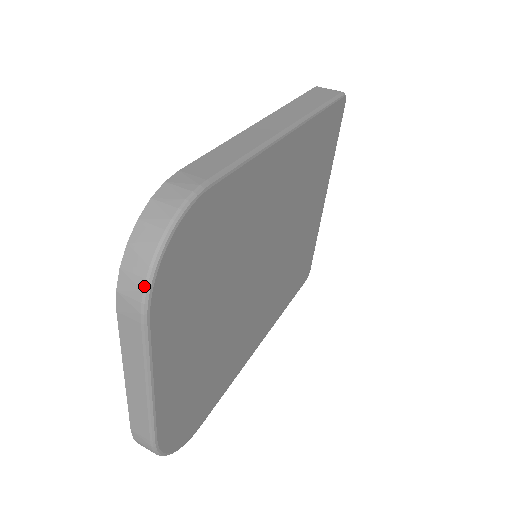
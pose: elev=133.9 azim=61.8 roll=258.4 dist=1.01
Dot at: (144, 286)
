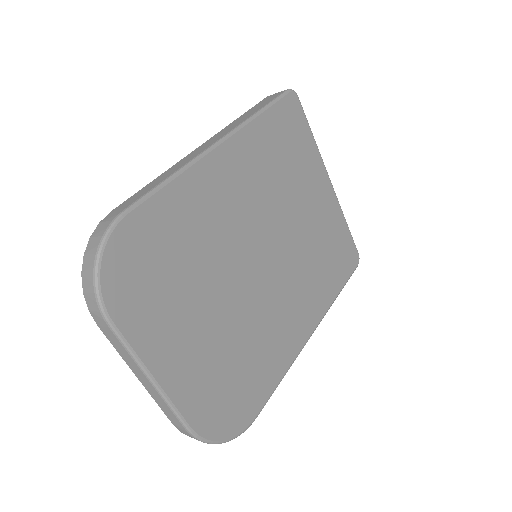
Dot at: (96, 299)
